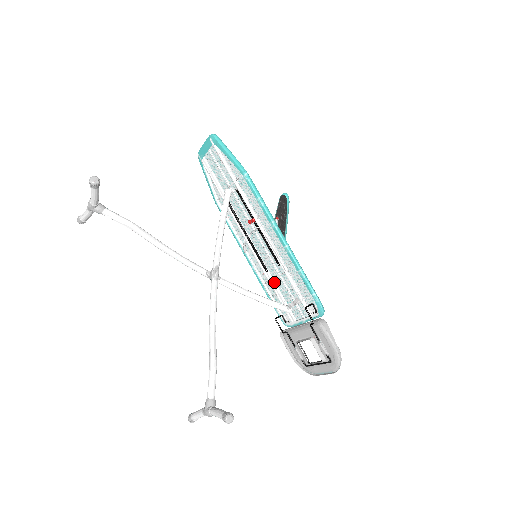
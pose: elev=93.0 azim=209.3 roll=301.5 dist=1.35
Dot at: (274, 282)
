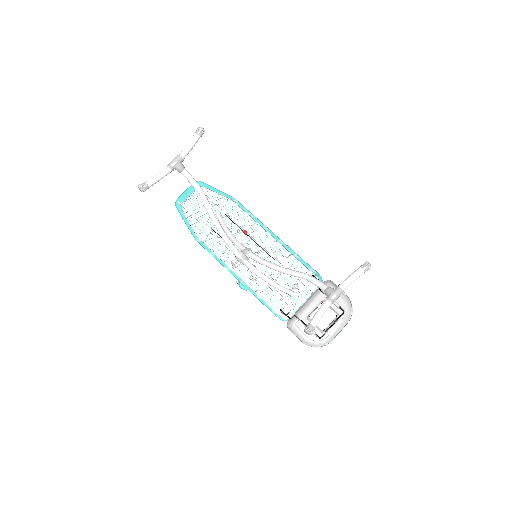
Dot at: (267, 283)
